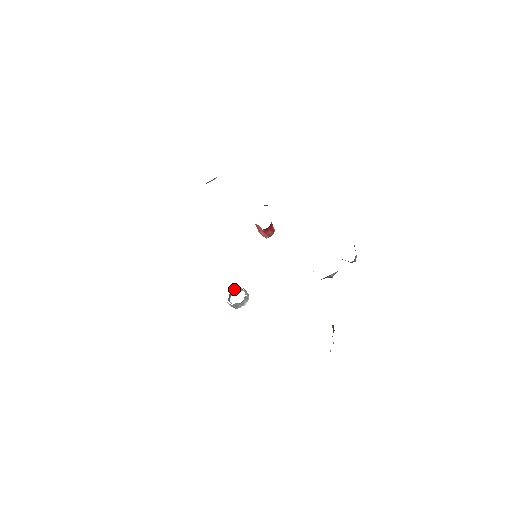
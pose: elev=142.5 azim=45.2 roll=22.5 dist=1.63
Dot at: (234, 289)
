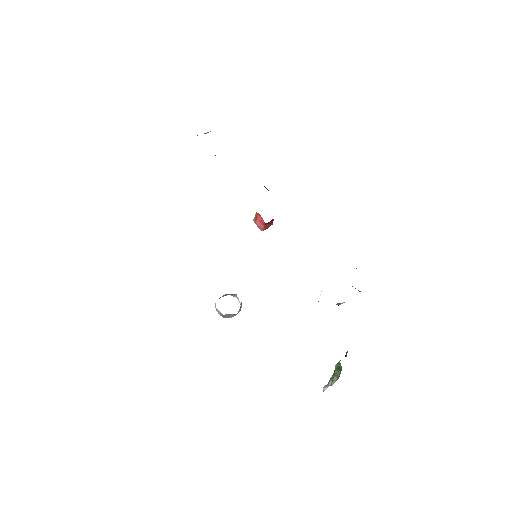
Dot at: (227, 294)
